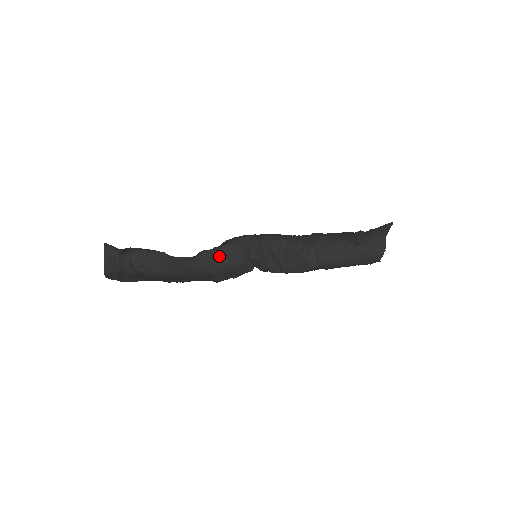
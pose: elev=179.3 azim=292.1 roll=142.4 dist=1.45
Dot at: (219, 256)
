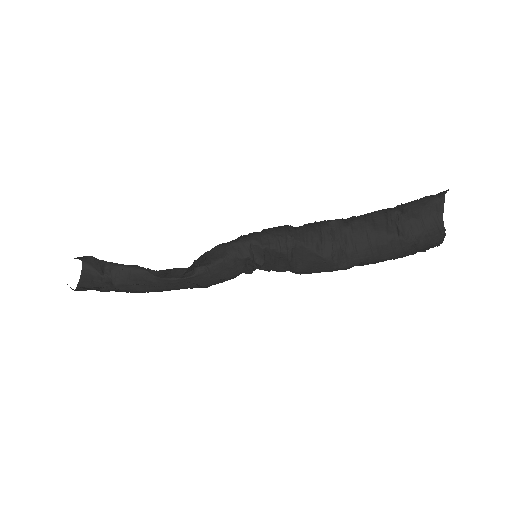
Dot at: (218, 271)
